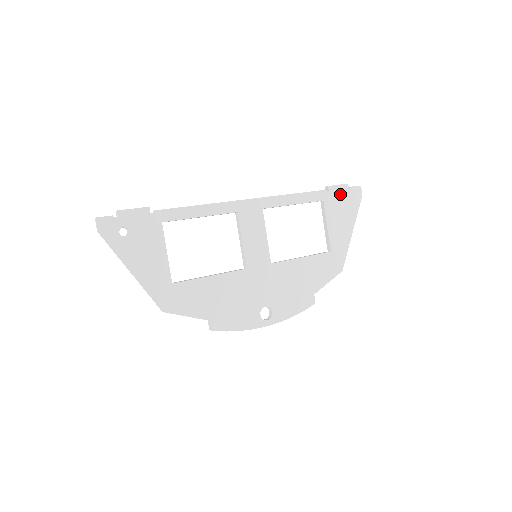
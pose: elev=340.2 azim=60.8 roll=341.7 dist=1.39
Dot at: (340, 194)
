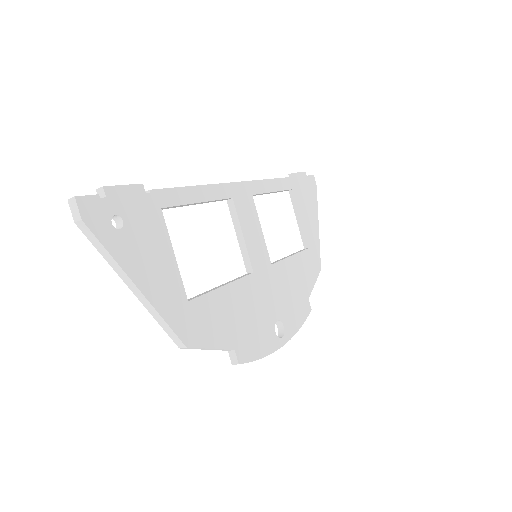
Dot at: (303, 183)
